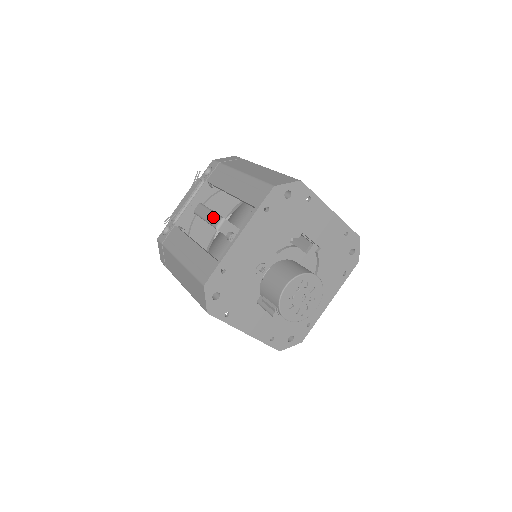
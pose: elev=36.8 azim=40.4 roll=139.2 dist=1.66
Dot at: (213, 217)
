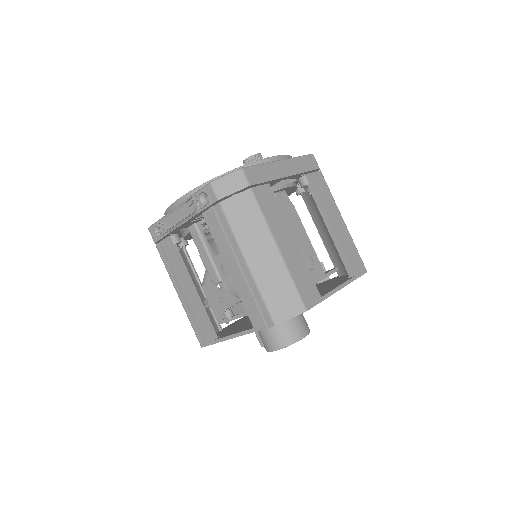
Dot at: (210, 268)
